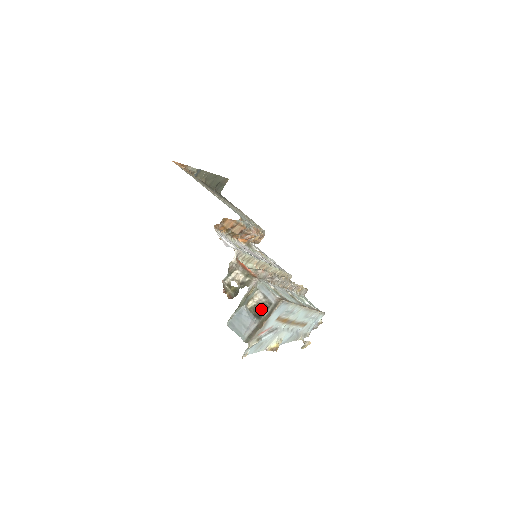
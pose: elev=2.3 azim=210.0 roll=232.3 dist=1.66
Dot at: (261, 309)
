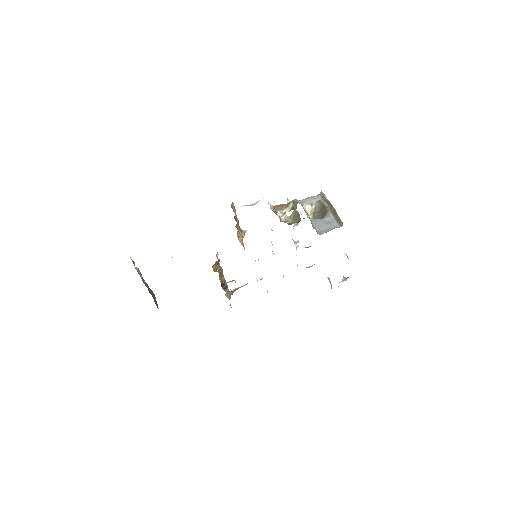
Dot at: (319, 211)
